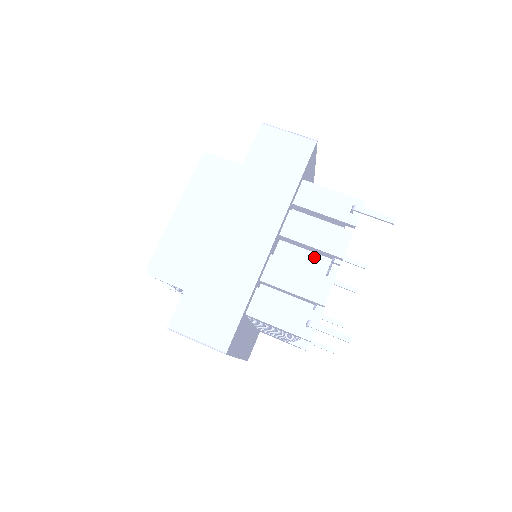
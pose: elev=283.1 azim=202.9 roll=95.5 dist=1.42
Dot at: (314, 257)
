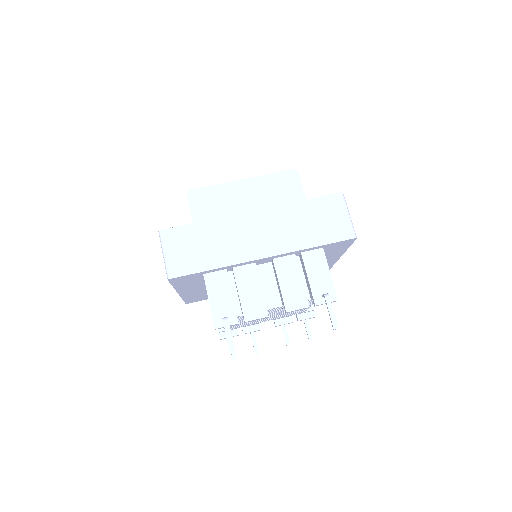
Dot at: (276, 293)
